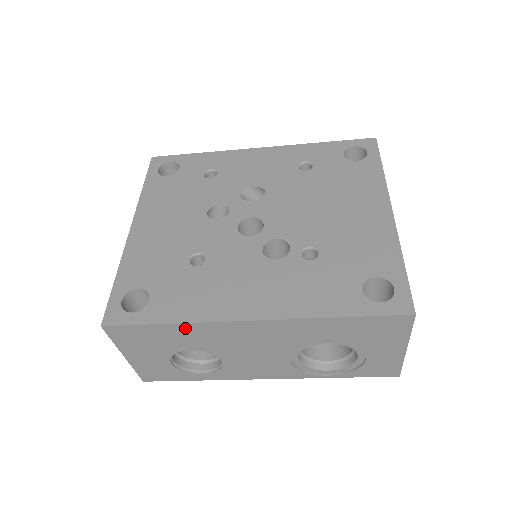
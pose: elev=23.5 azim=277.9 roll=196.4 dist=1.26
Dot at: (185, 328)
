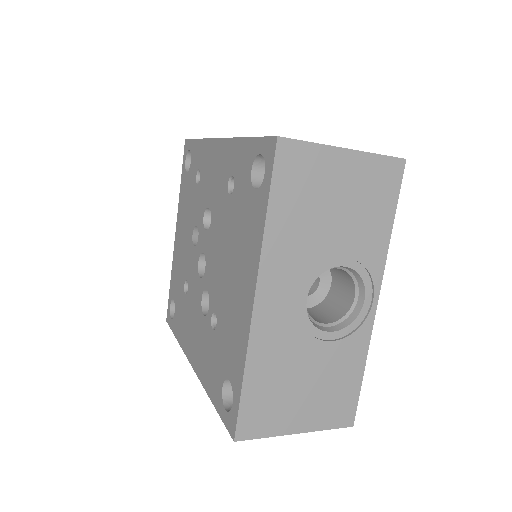
Dot at: occluded
